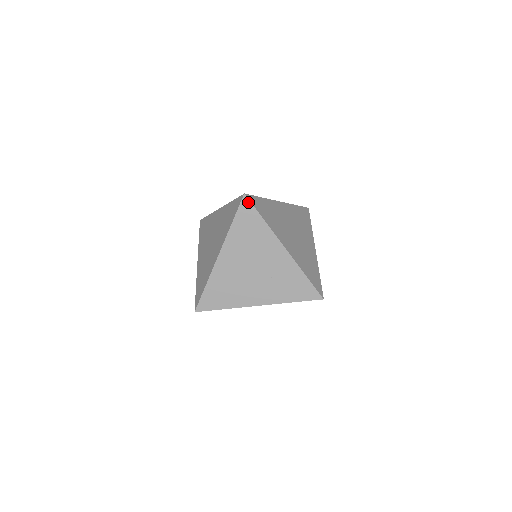
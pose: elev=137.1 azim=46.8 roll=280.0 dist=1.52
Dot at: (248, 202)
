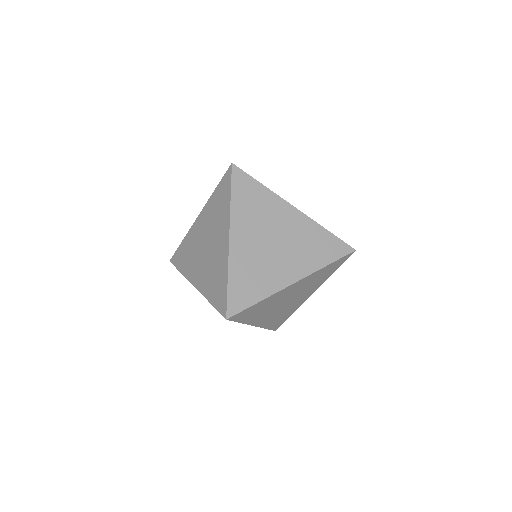
Dot at: occluded
